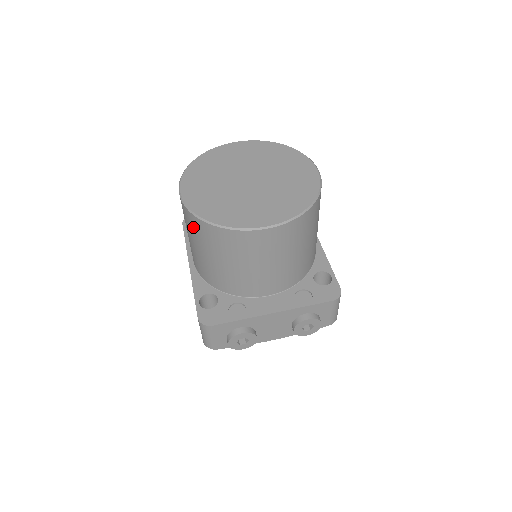
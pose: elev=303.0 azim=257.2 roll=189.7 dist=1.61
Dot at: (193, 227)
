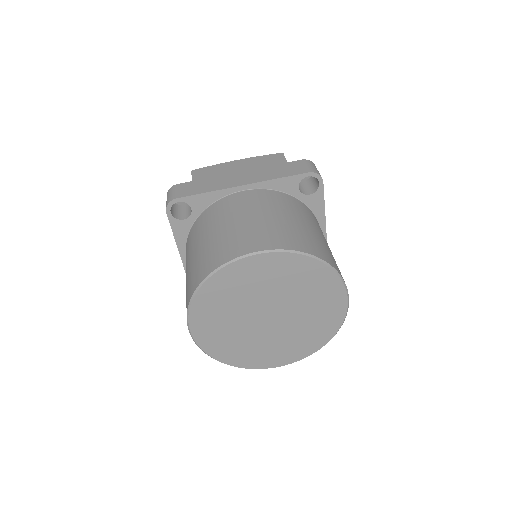
Dot at: occluded
